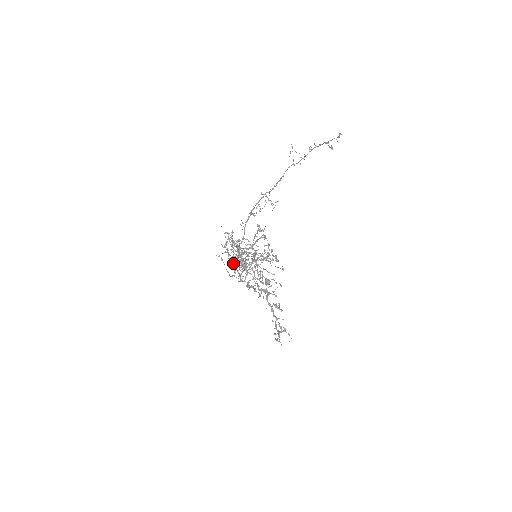
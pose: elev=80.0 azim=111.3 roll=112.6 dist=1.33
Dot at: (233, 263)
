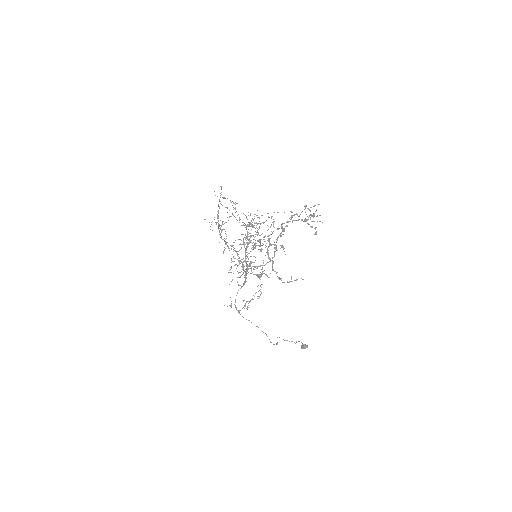
Dot at: (241, 234)
